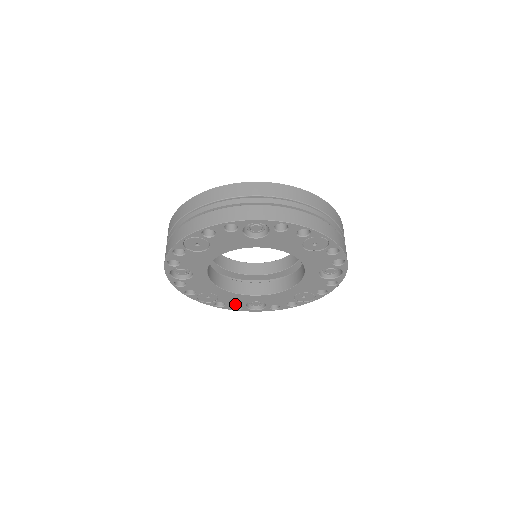
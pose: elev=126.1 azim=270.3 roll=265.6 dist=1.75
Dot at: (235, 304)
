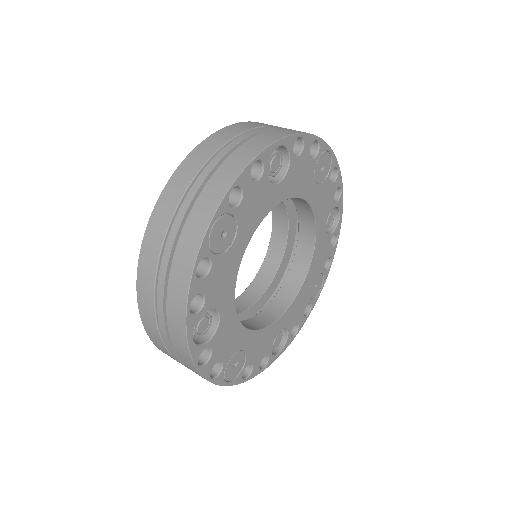
Dot at: (261, 357)
